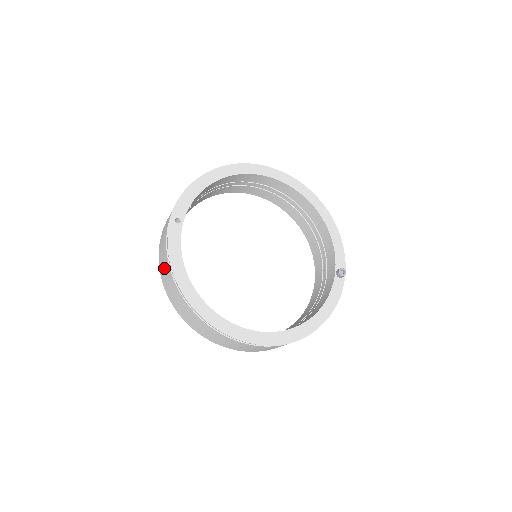
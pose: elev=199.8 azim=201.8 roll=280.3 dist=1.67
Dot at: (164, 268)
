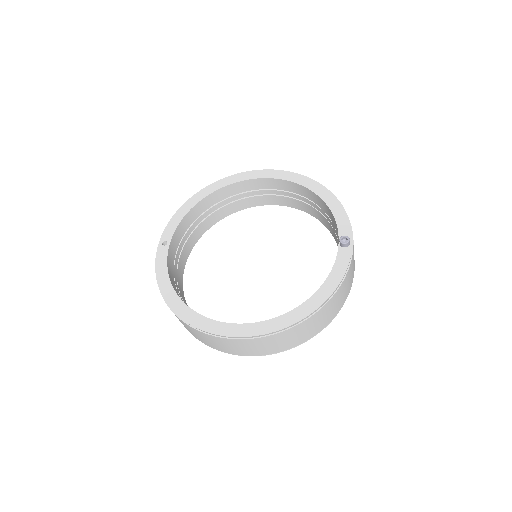
Dot at: occluded
